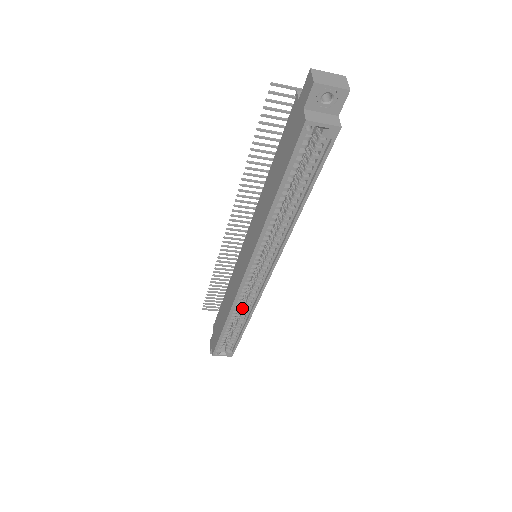
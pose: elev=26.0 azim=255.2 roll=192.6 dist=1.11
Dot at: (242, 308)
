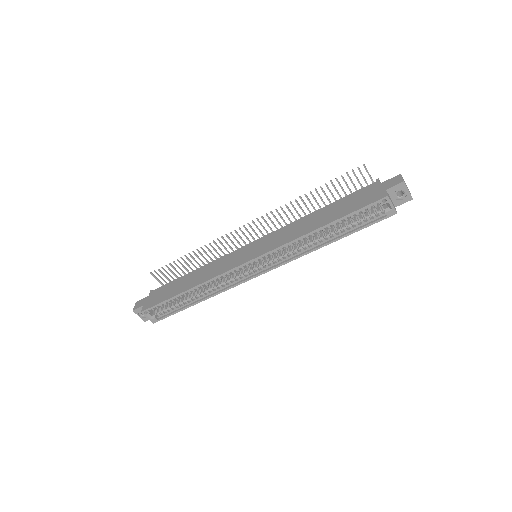
Dot at: (210, 287)
